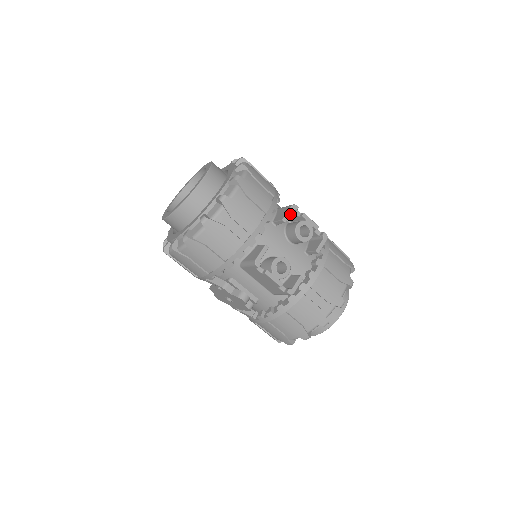
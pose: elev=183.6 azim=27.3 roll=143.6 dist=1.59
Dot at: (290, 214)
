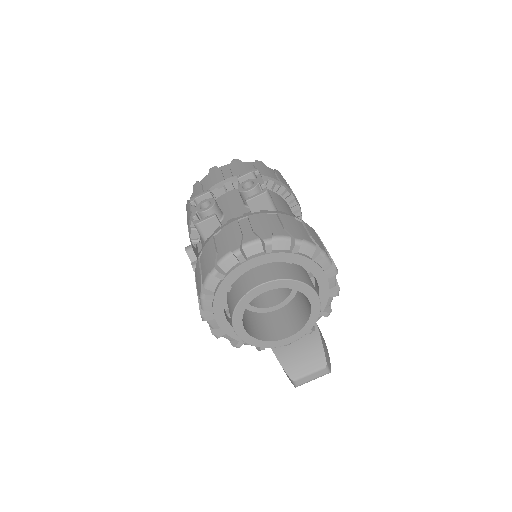
Dot at: (247, 174)
